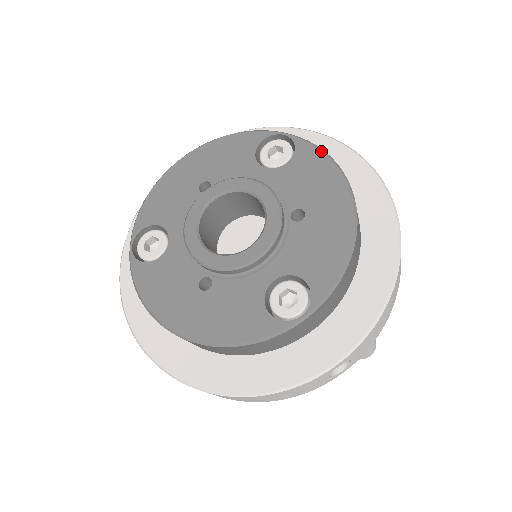
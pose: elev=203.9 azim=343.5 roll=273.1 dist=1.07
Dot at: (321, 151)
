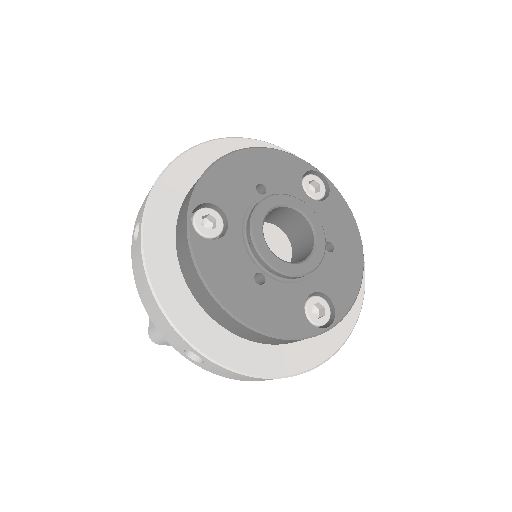
Dot at: (346, 203)
